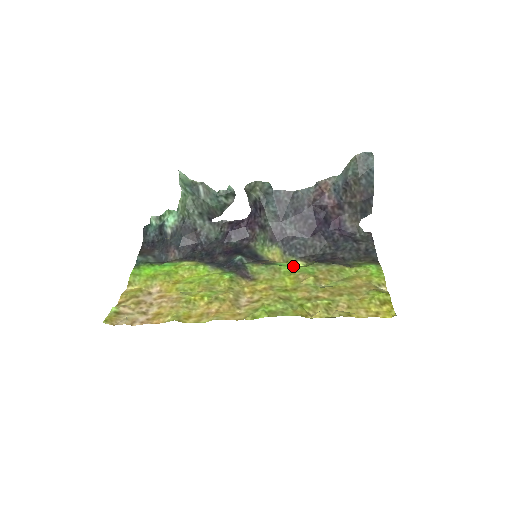
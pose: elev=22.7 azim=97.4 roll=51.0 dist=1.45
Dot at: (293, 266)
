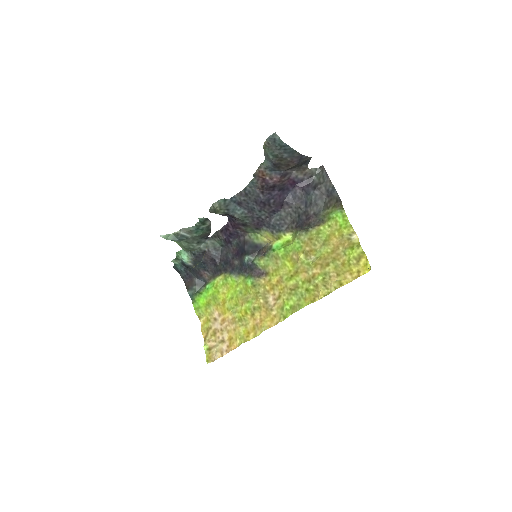
Dot at: (285, 246)
